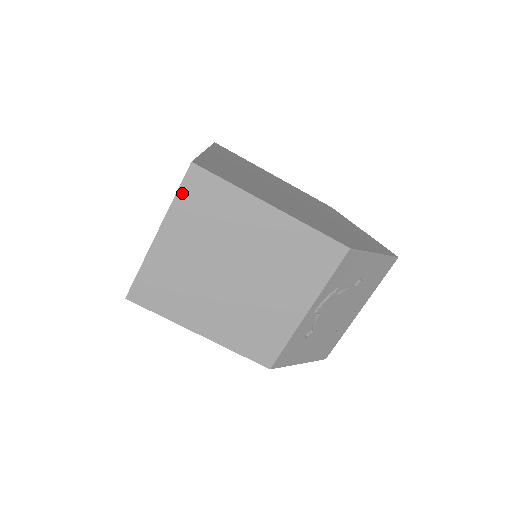
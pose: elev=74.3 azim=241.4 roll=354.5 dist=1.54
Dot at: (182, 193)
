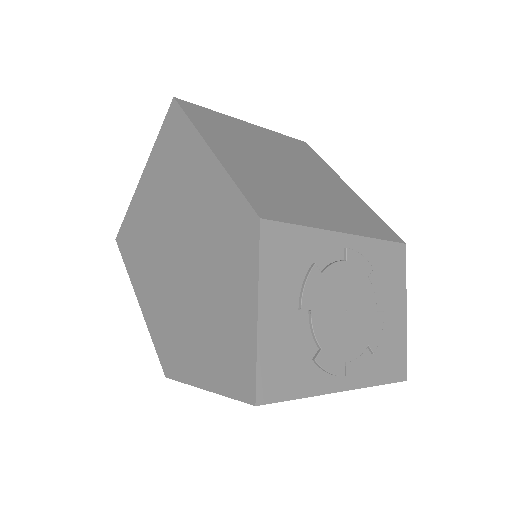
Dot at: (287, 137)
